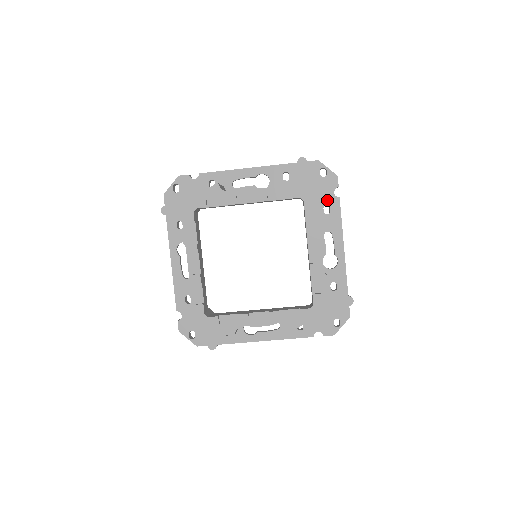
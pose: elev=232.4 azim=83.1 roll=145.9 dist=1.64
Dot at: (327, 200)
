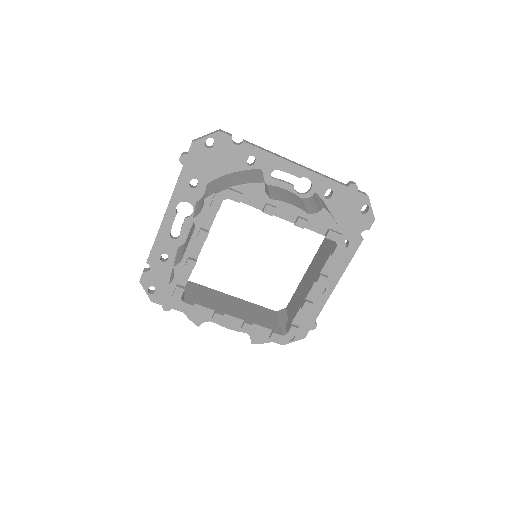
Dot at: (351, 236)
